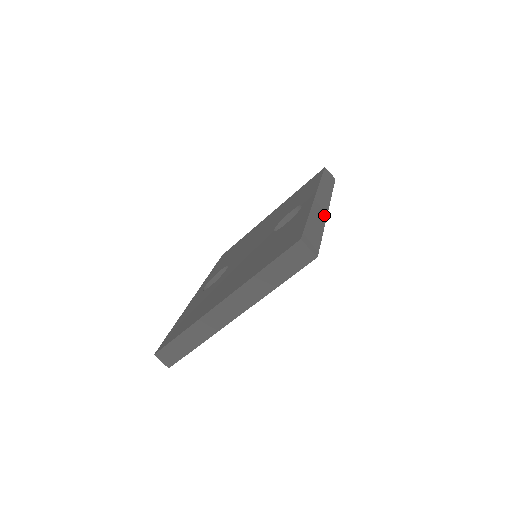
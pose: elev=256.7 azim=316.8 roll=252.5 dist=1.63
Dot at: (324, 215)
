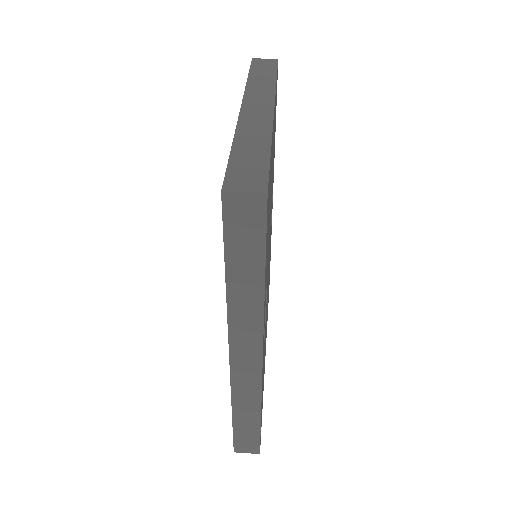
Dot at: occluded
